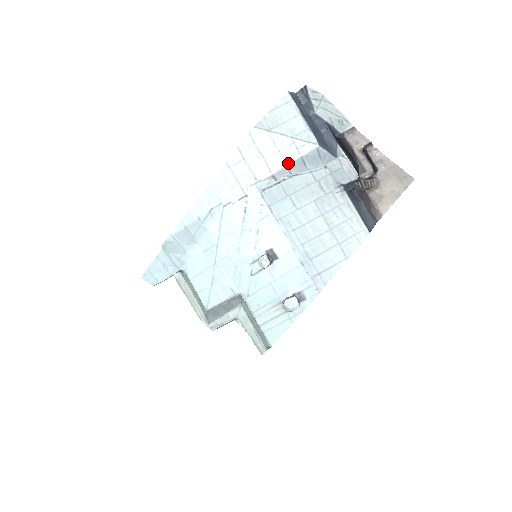
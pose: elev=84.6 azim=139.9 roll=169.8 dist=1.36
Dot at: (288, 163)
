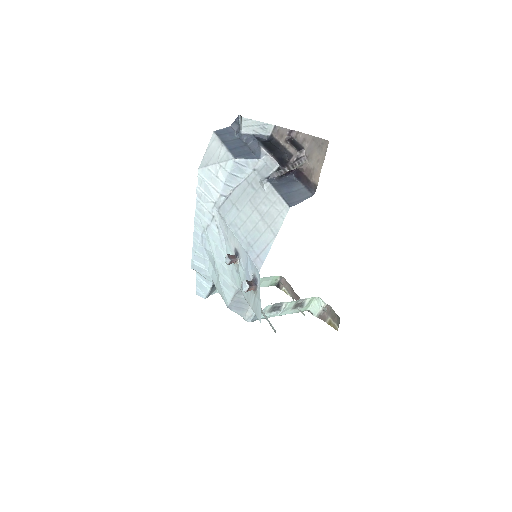
Dot at: (224, 181)
